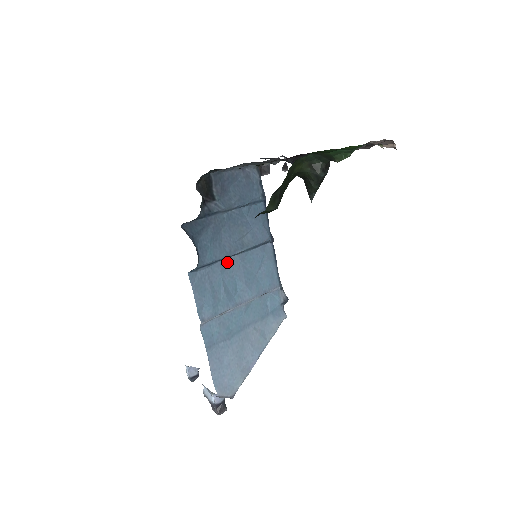
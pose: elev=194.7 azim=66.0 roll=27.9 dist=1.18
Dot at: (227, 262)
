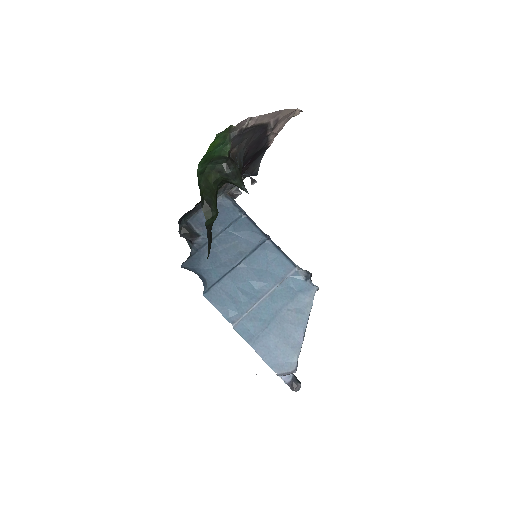
Dot at: (234, 273)
